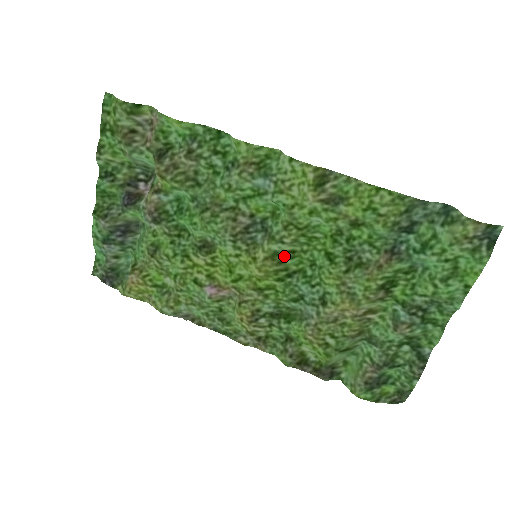
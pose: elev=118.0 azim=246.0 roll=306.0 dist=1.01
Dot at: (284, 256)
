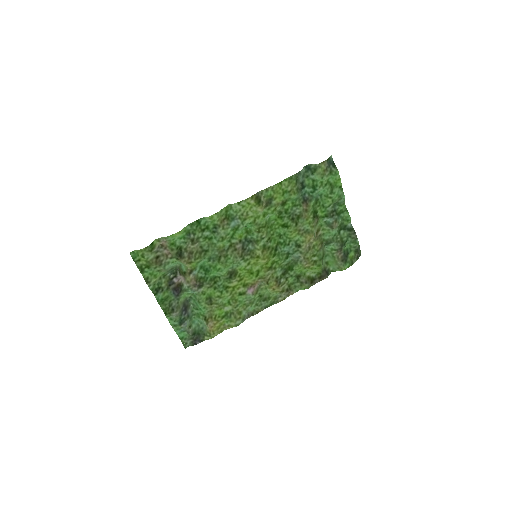
Dot at: (268, 244)
